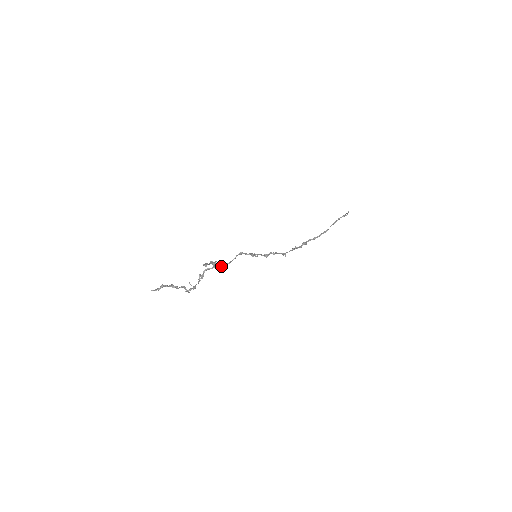
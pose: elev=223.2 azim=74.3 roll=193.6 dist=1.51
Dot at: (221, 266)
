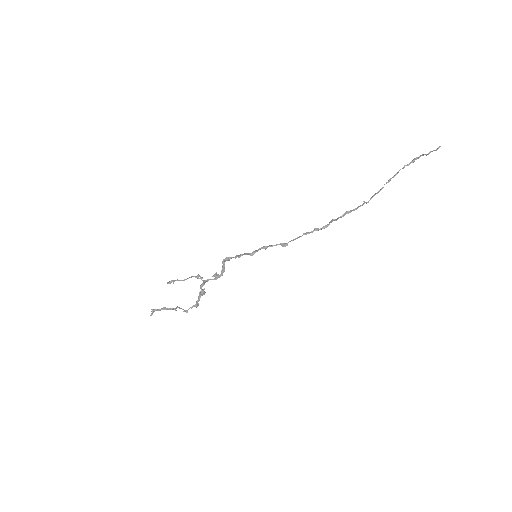
Dot at: (214, 278)
